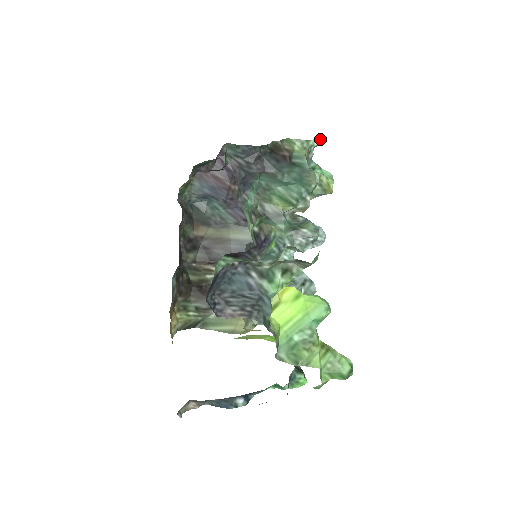
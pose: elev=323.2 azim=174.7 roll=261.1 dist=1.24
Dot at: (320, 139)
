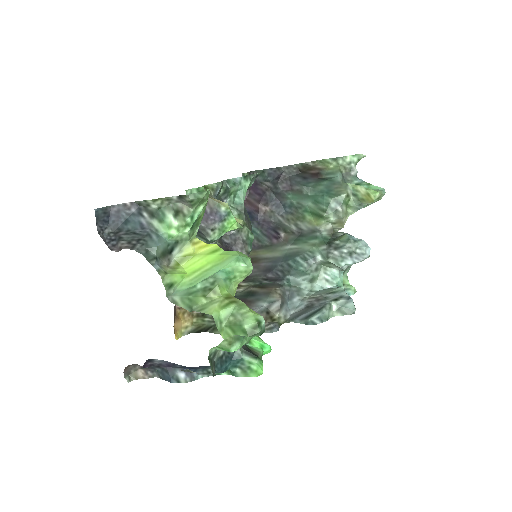
Dot at: (358, 154)
